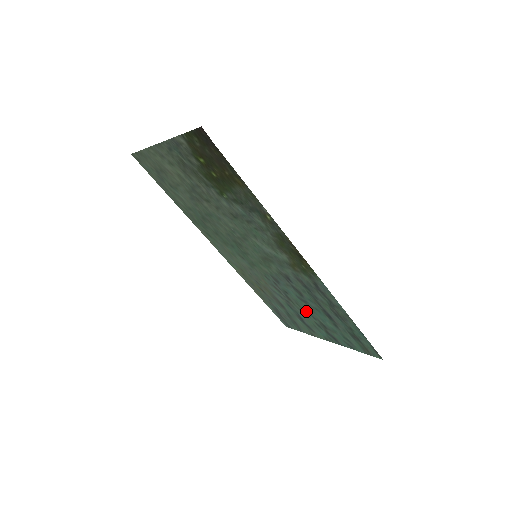
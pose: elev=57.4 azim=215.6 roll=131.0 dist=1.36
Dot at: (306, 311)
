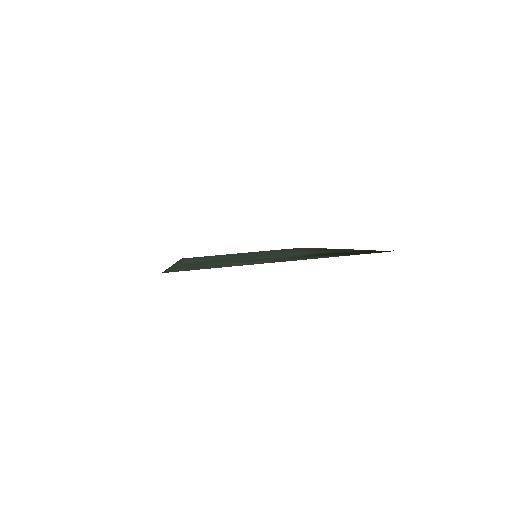
Dot at: (253, 253)
